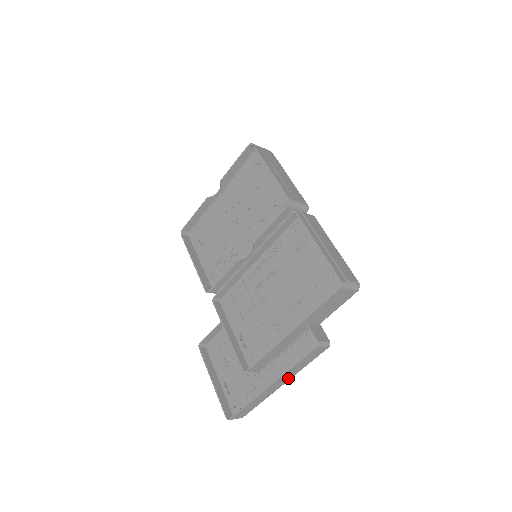
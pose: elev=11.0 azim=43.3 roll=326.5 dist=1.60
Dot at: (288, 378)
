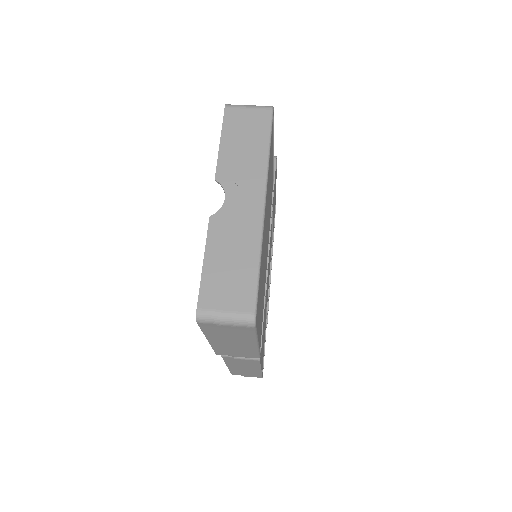
Dot at: occluded
